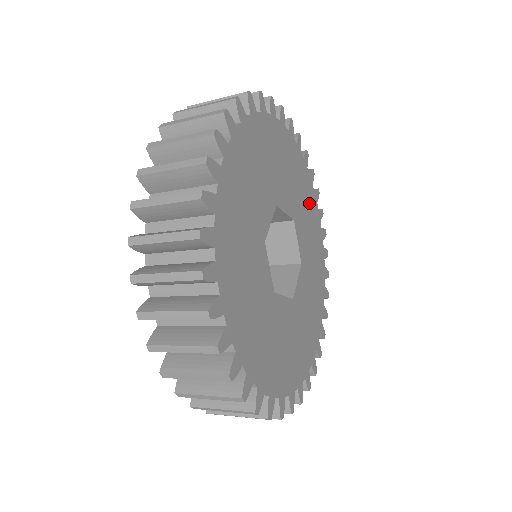
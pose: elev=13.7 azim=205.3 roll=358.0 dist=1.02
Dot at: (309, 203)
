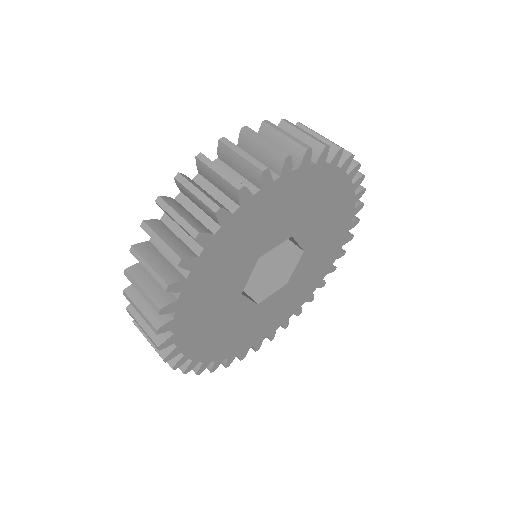
Dot at: (333, 243)
